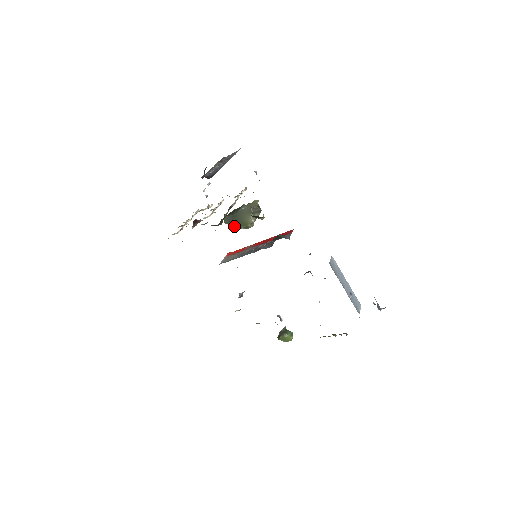
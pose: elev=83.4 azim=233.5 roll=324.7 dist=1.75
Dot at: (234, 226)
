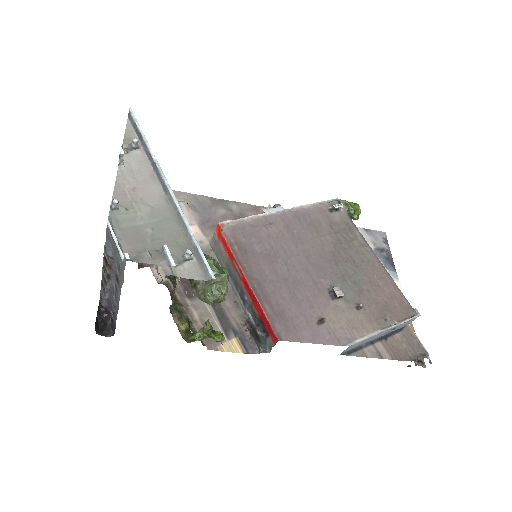
Dot at: occluded
